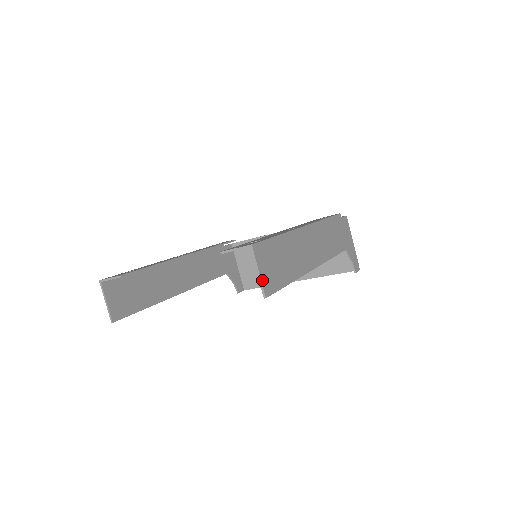
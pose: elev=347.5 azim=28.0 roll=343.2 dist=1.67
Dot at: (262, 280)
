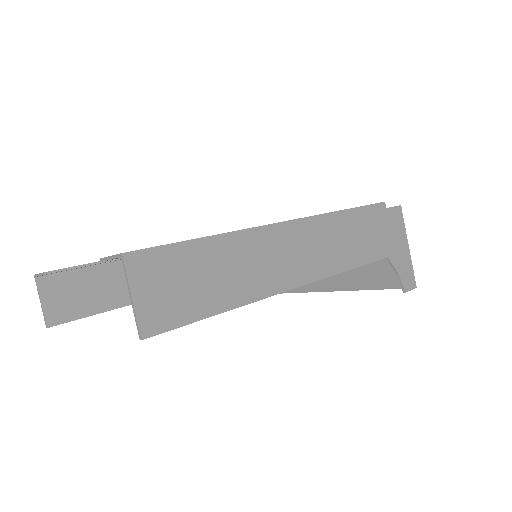
Dot at: (138, 310)
